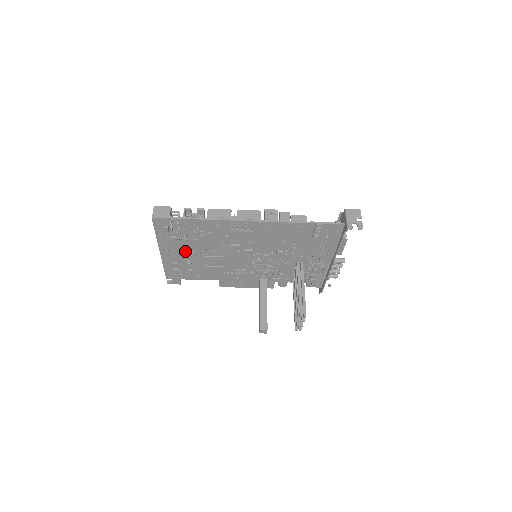
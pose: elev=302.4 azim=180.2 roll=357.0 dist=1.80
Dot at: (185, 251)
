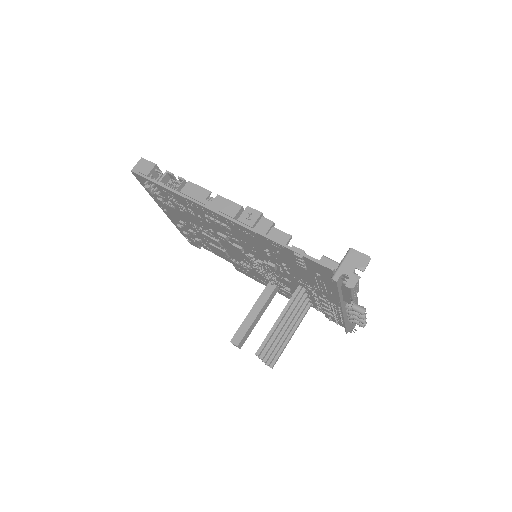
Dot at: (182, 218)
